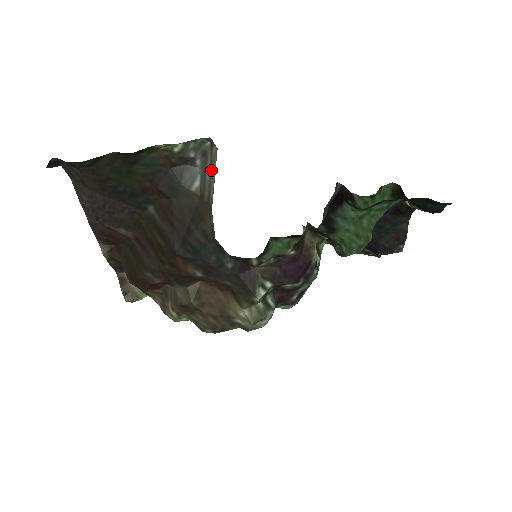
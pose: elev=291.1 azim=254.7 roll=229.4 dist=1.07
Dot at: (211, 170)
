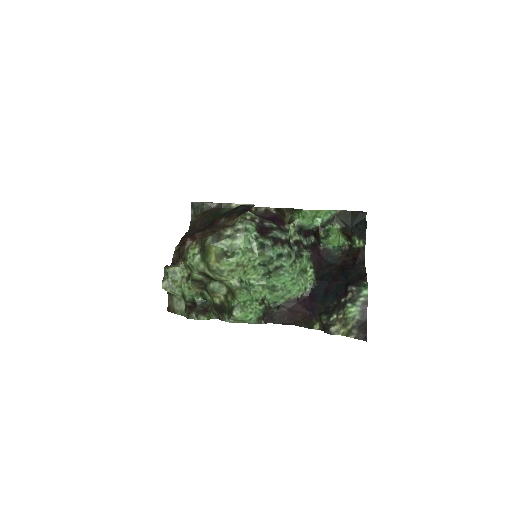
Dot at: occluded
